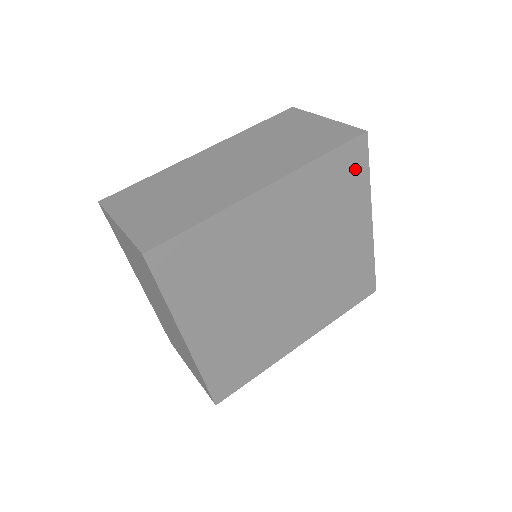
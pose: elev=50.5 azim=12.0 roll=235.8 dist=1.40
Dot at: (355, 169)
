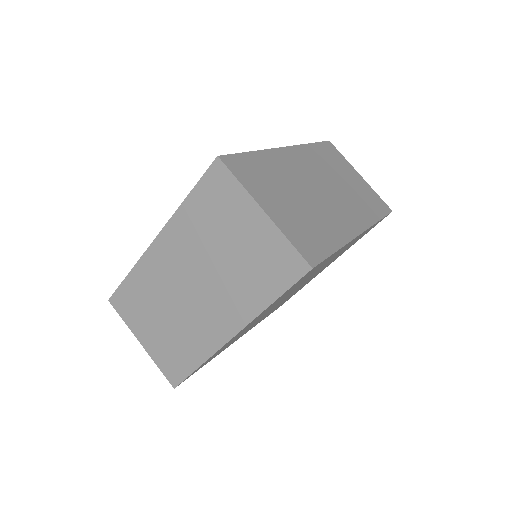
Dot at: occluded
